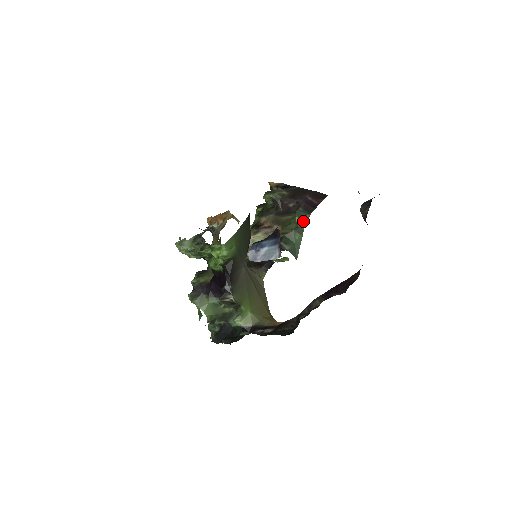
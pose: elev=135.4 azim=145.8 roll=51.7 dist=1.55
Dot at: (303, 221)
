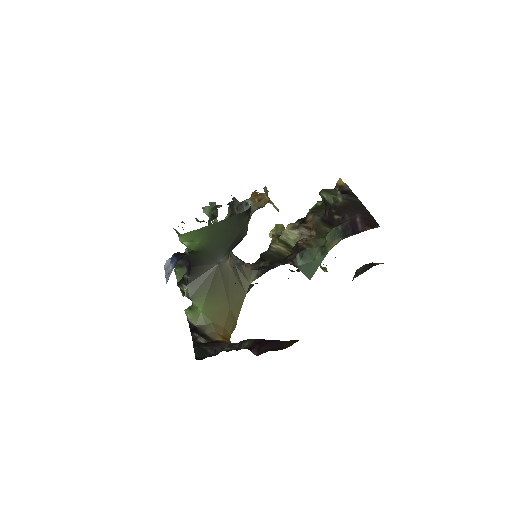
Dot at: (332, 242)
